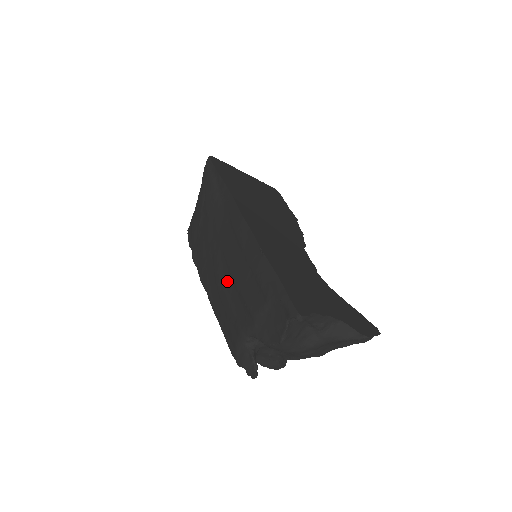
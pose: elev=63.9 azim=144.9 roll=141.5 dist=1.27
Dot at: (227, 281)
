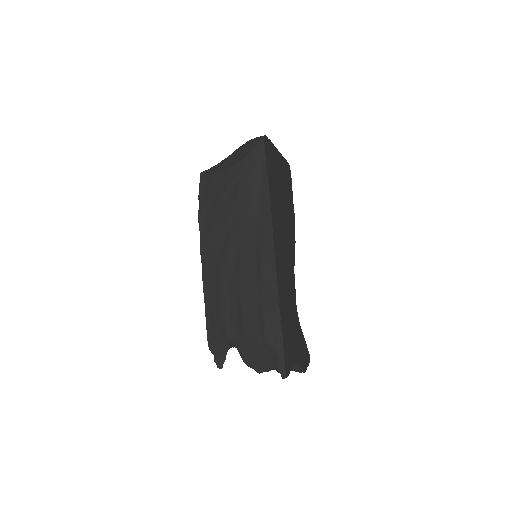
Dot at: (231, 284)
